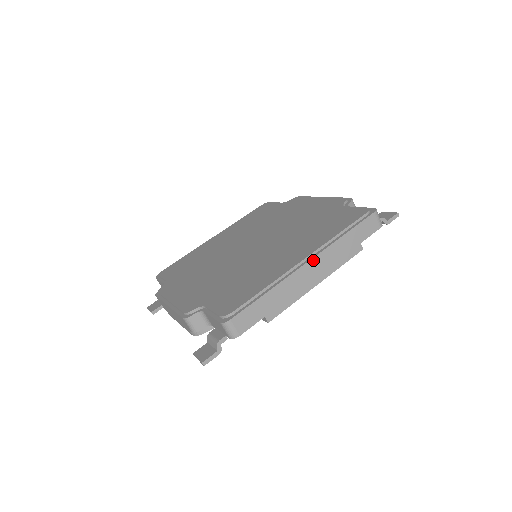
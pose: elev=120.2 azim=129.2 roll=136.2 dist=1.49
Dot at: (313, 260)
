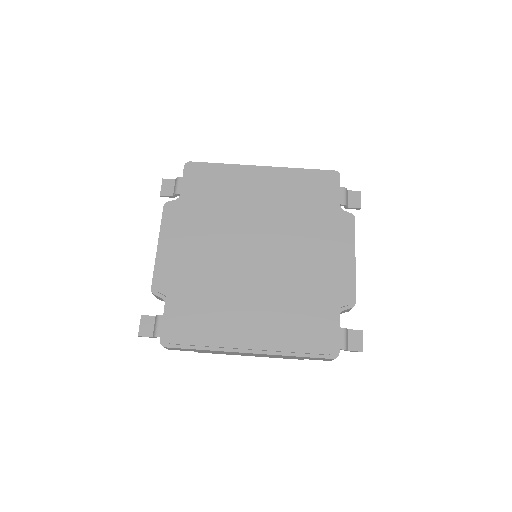
Dot at: (255, 354)
